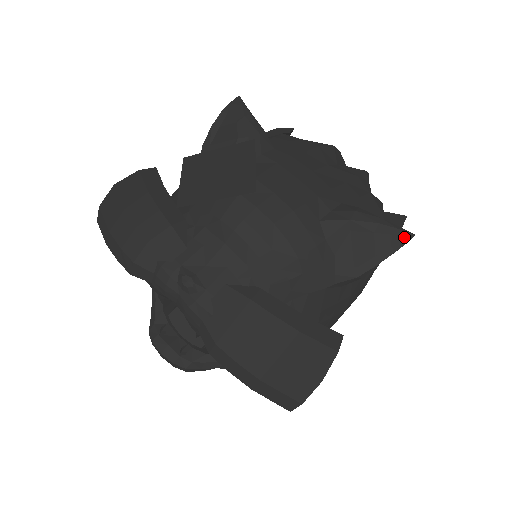
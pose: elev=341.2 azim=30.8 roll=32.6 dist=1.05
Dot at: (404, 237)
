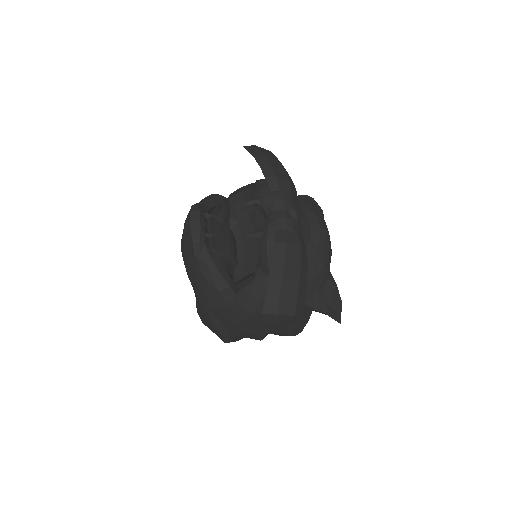
Dot at: (340, 318)
